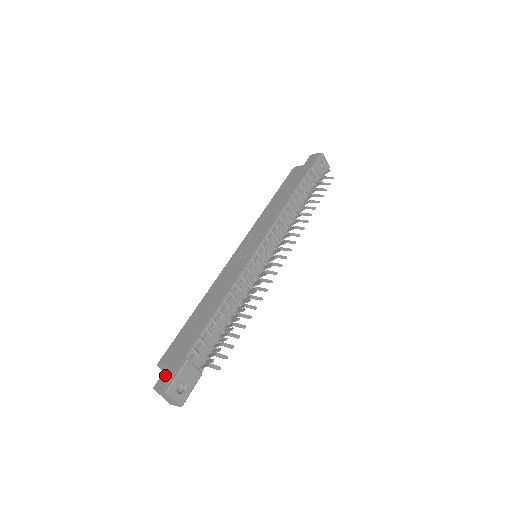
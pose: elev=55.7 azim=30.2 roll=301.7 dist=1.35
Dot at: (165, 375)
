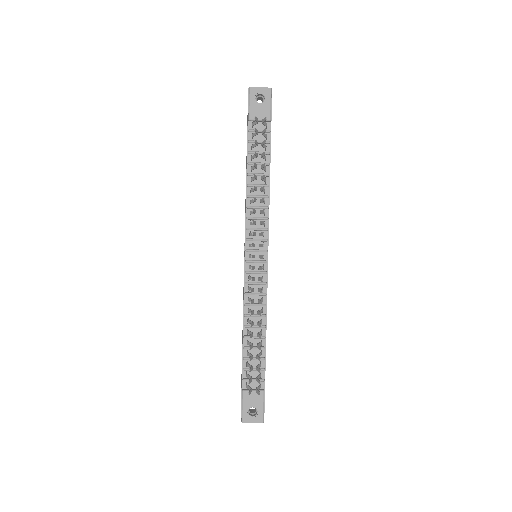
Dot at: occluded
